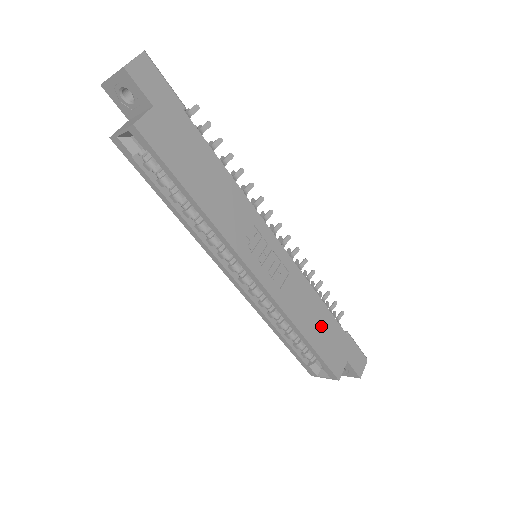
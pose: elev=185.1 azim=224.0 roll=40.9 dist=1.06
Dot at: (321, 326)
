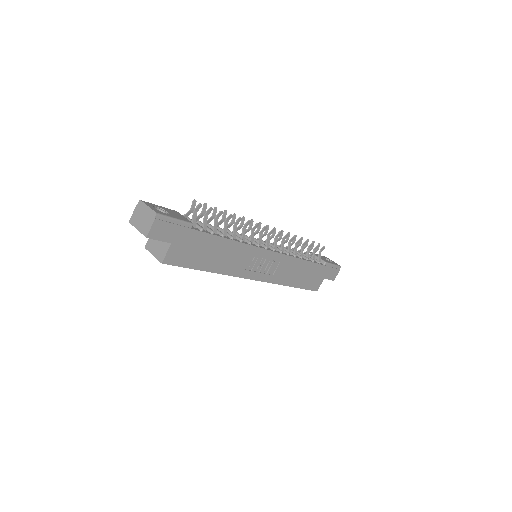
Dot at: (304, 274)
